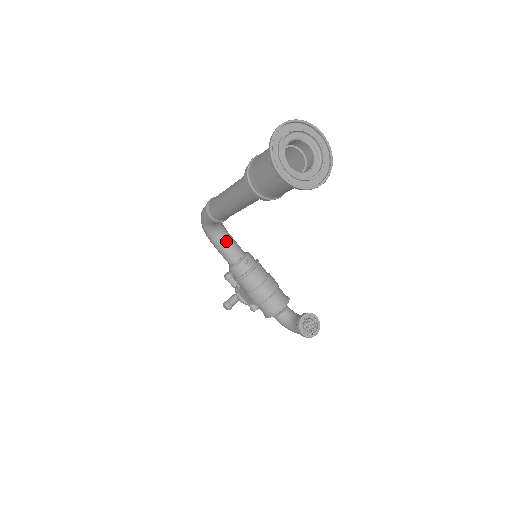
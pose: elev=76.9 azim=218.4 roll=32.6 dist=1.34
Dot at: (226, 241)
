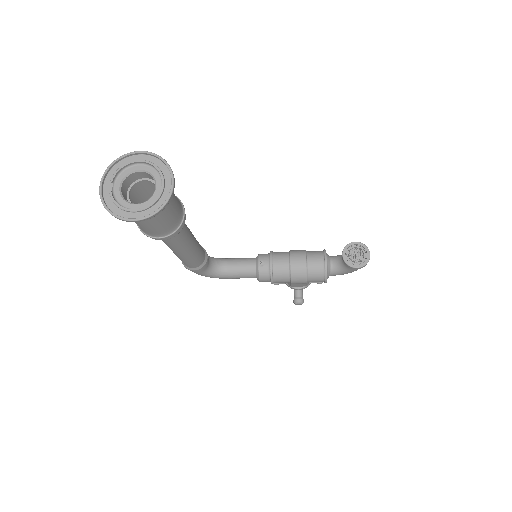
Dot at: (232, 267)
